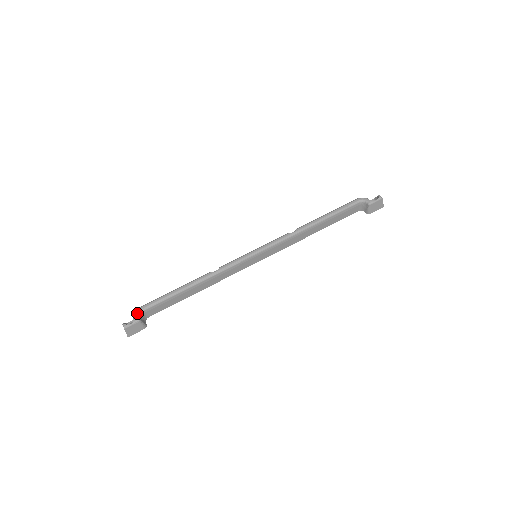
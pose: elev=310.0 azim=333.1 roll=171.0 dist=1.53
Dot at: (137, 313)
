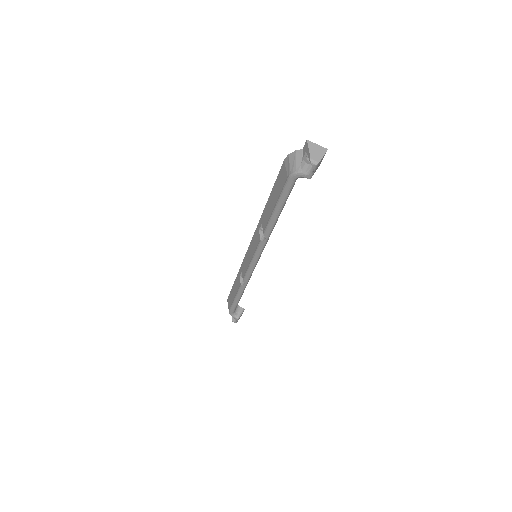
Dot at: (232, 316)
